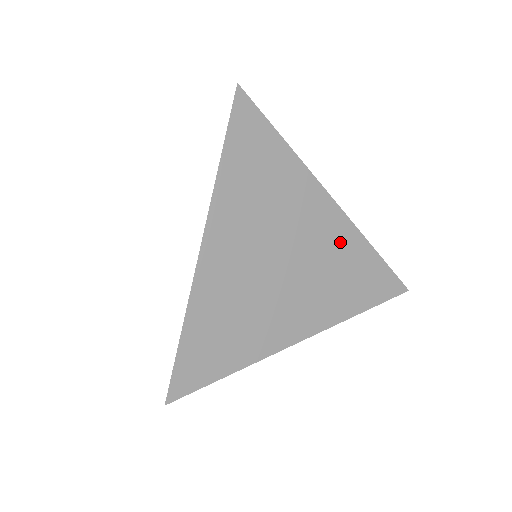
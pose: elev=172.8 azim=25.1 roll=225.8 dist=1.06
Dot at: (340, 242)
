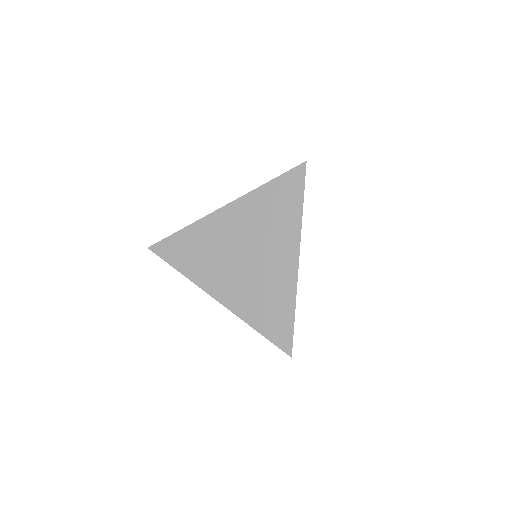
Dot at: (281, 282)
